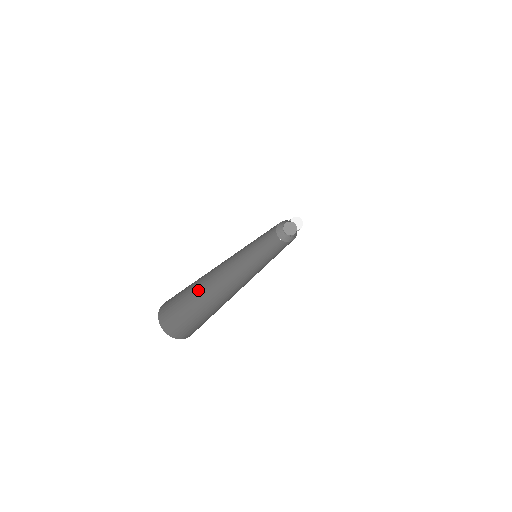
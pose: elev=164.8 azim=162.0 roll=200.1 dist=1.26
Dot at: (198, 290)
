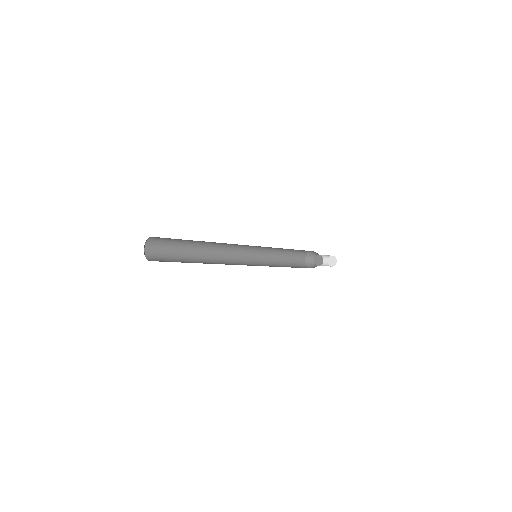
Dot at: (188, 254)
